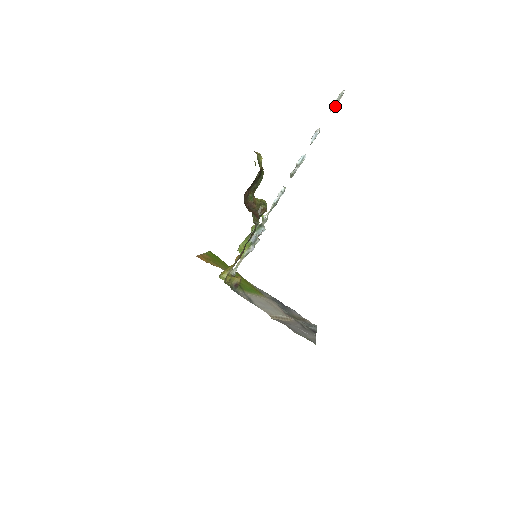
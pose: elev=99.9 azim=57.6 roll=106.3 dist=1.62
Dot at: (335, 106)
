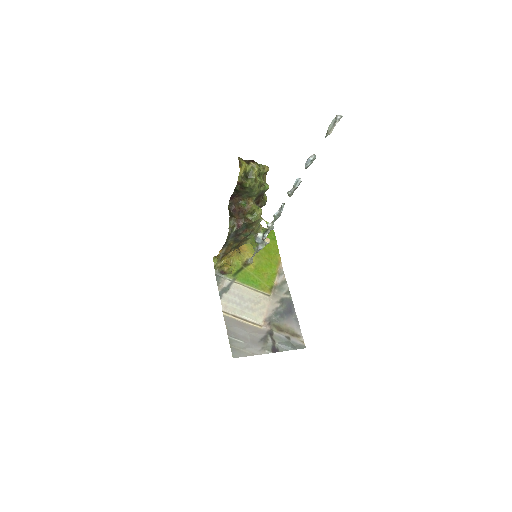
Dot at: (330, 132)
